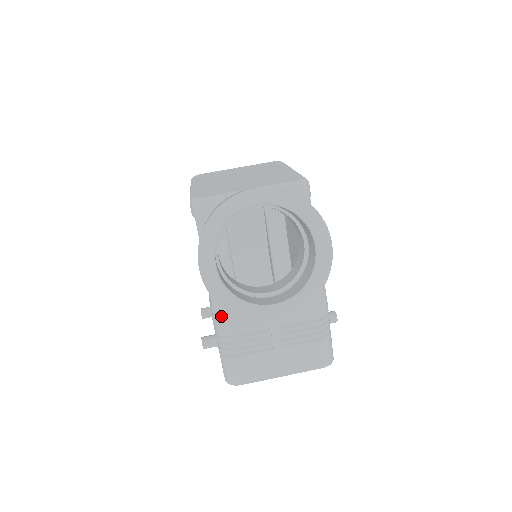
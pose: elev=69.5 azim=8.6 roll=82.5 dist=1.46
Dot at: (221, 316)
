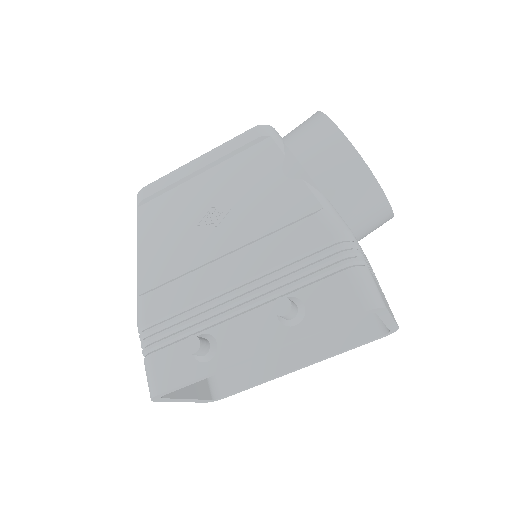
Dot at: (338, 216)
